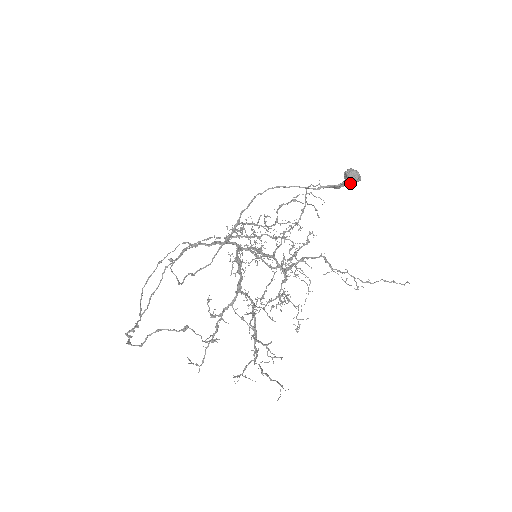
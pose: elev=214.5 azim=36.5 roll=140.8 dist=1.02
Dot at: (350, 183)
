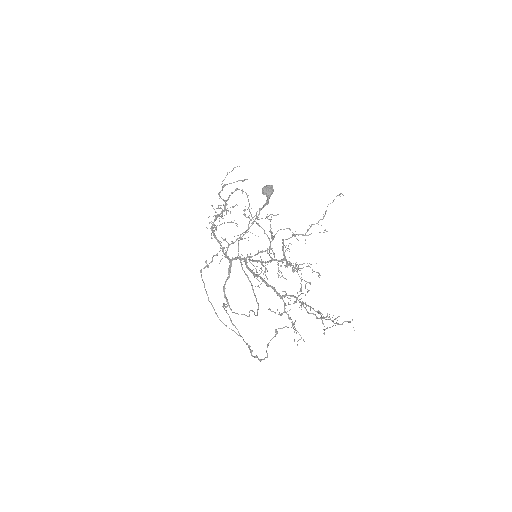
Dot at: occluded
